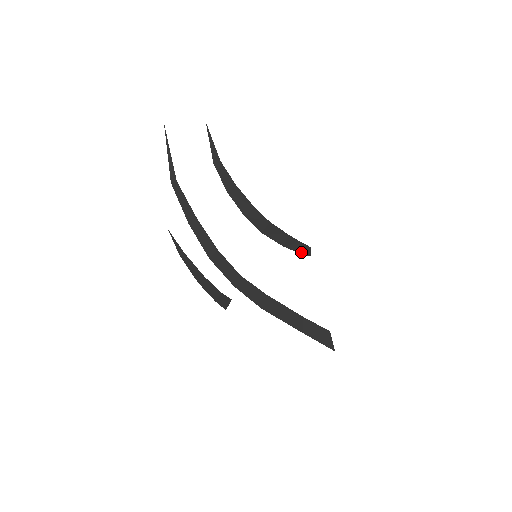
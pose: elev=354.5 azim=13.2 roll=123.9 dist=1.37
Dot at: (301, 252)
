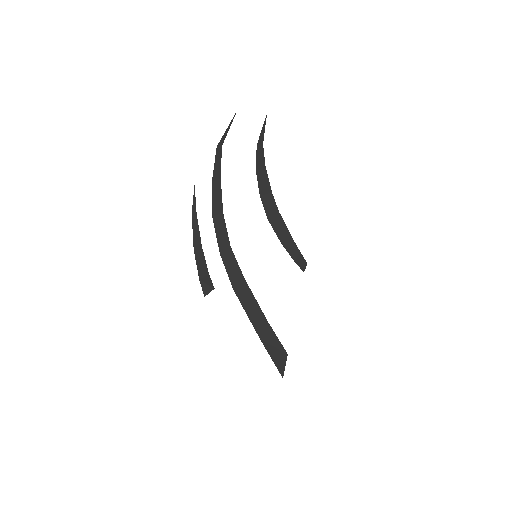
Dot at: (296, 261)
